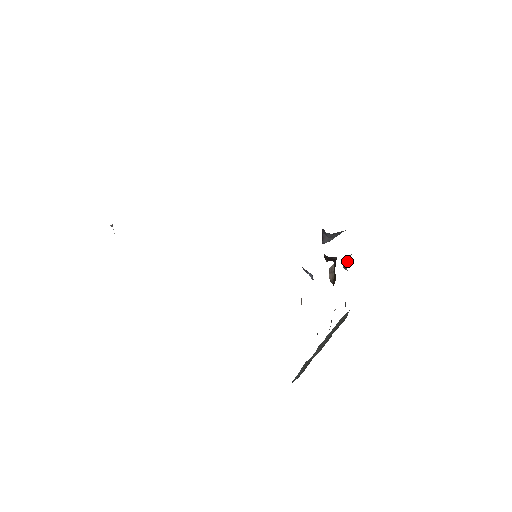
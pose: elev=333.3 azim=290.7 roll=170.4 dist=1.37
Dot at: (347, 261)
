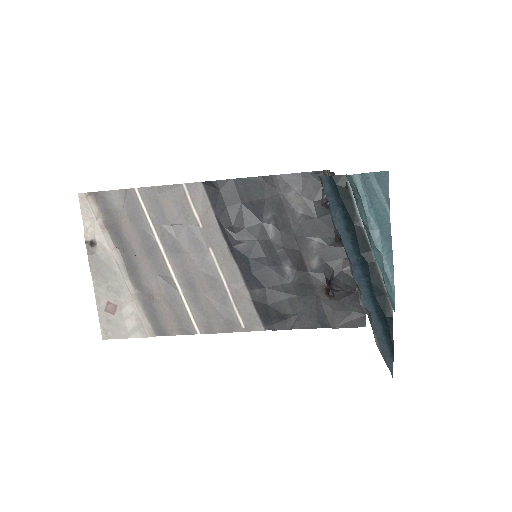
Dot at: occluded
